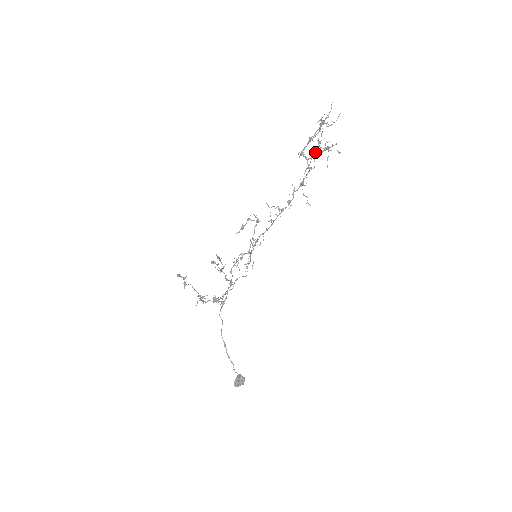
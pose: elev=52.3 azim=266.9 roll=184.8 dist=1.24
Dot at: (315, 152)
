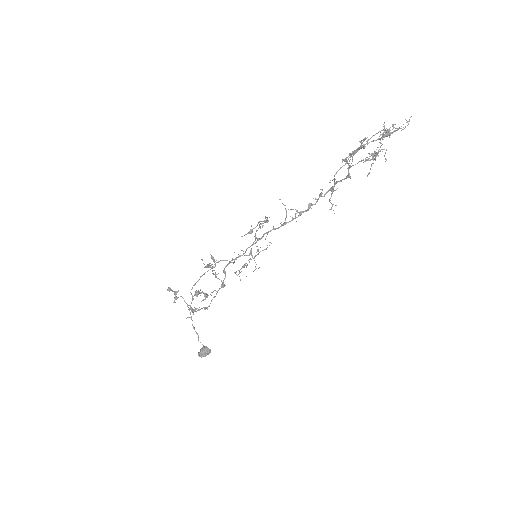
Dot at: (356, 151)
